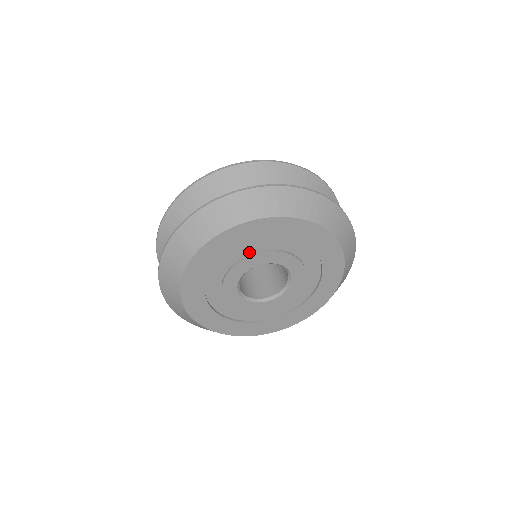
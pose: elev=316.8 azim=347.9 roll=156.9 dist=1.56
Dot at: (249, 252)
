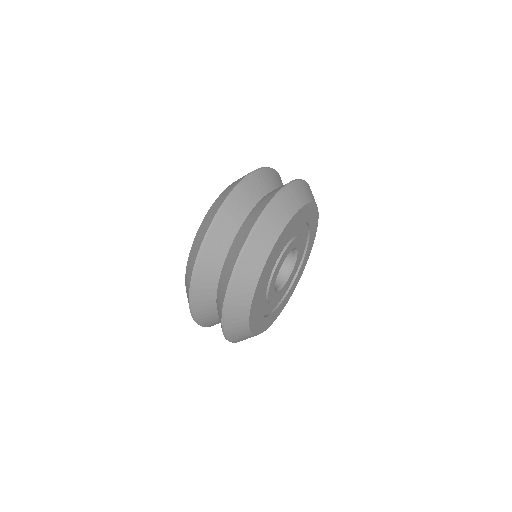
Dot at: (281, 251)
